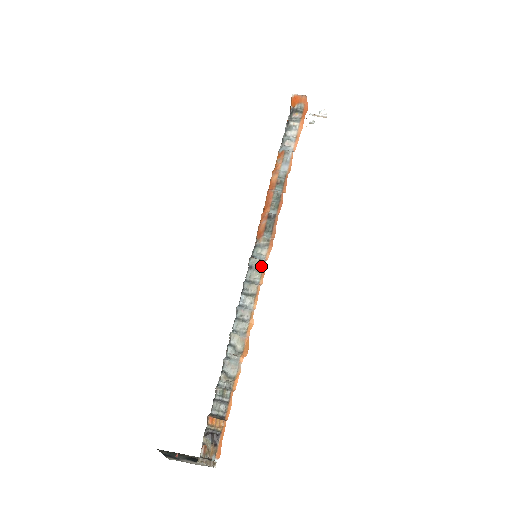
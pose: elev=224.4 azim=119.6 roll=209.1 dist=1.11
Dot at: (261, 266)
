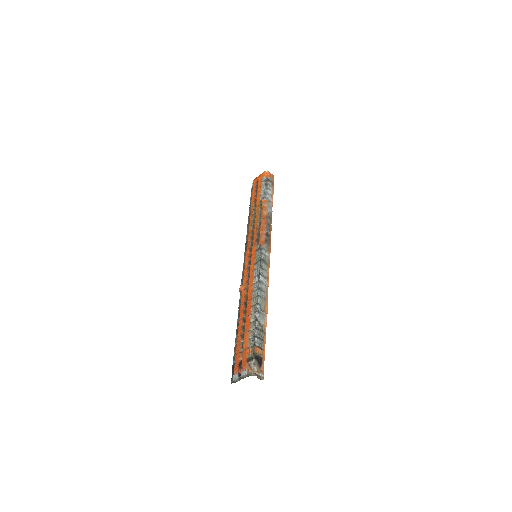
Dot at: (267, 262)
